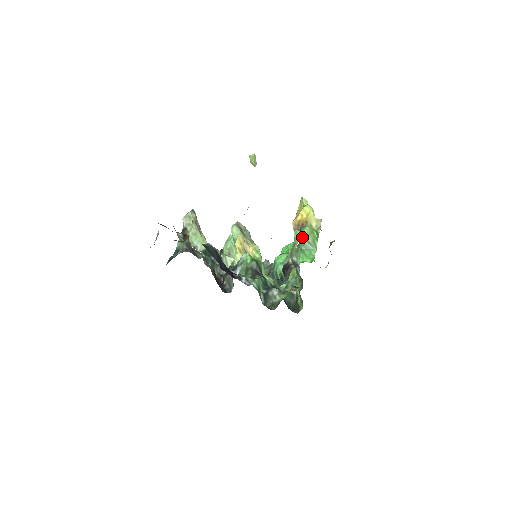
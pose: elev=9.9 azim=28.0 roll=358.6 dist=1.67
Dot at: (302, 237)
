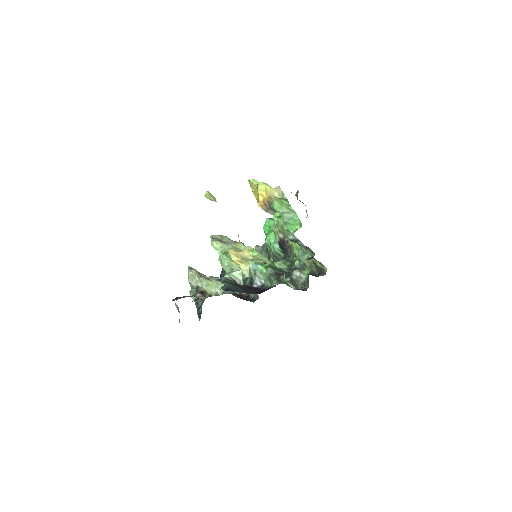
Dot at: occluded
